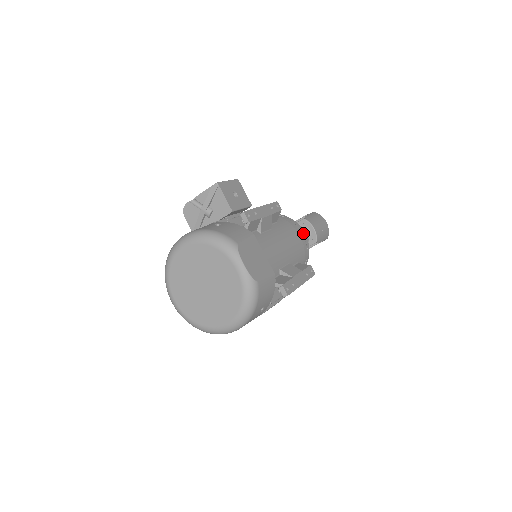
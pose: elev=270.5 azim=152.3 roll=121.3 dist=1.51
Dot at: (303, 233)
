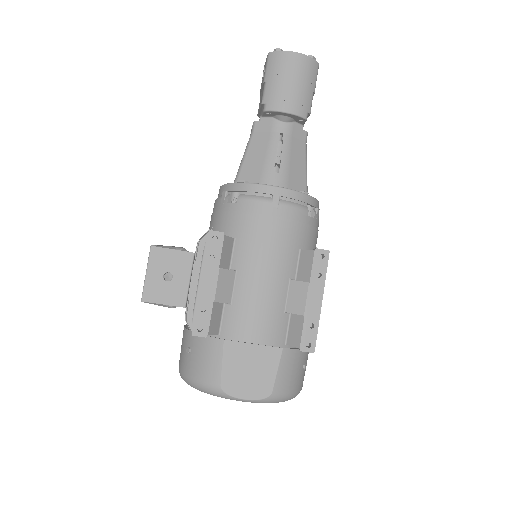
Dot at: (274, 199)
